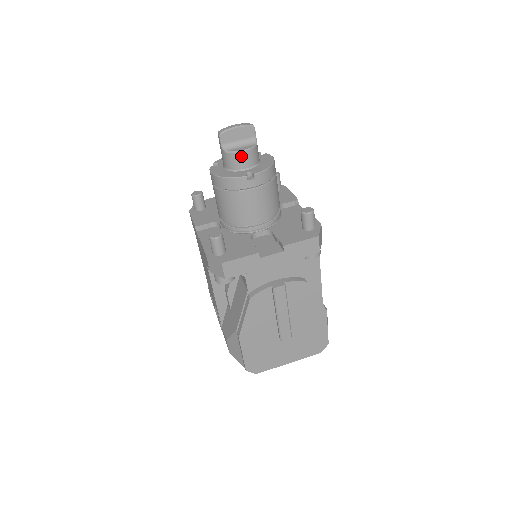
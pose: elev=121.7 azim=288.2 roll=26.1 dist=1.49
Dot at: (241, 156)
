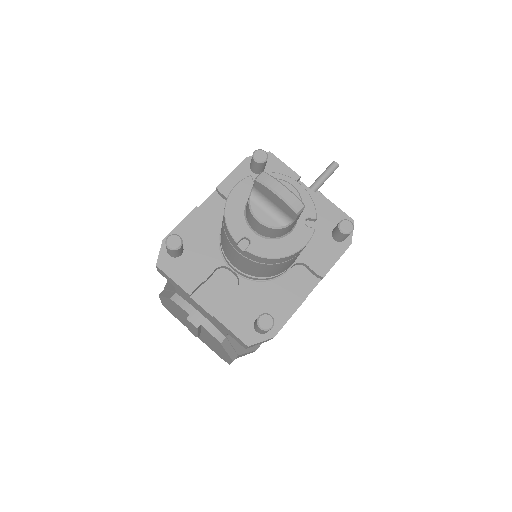
Dot at: (254, 220)
